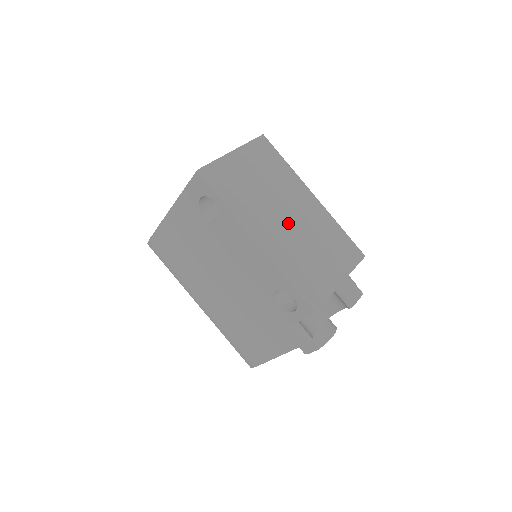
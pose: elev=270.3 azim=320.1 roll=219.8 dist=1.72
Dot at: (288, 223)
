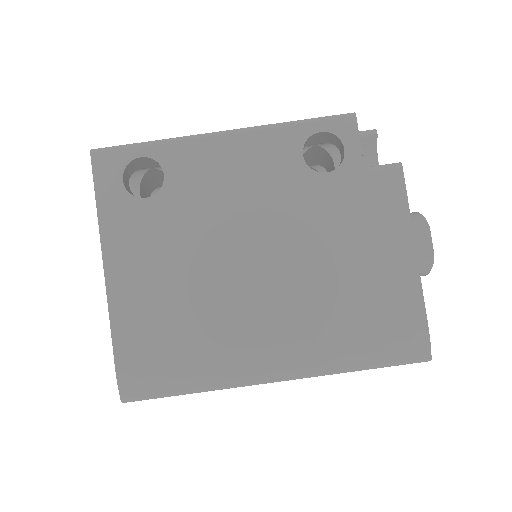
Dot at: occluded
